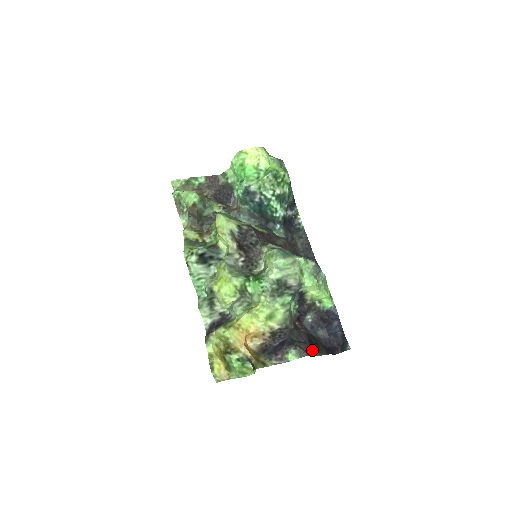
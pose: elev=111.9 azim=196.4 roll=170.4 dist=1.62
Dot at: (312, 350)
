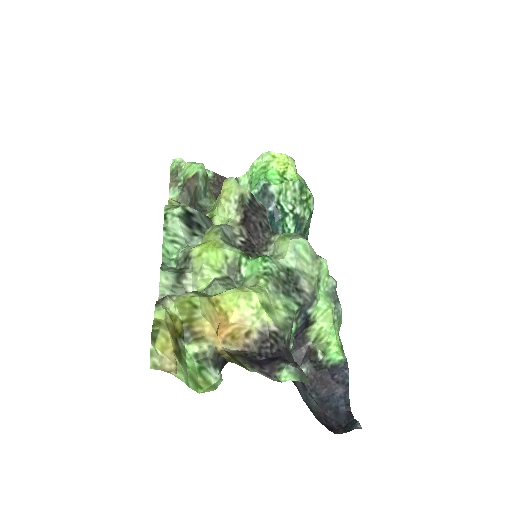
Dot at: (311, 396)
